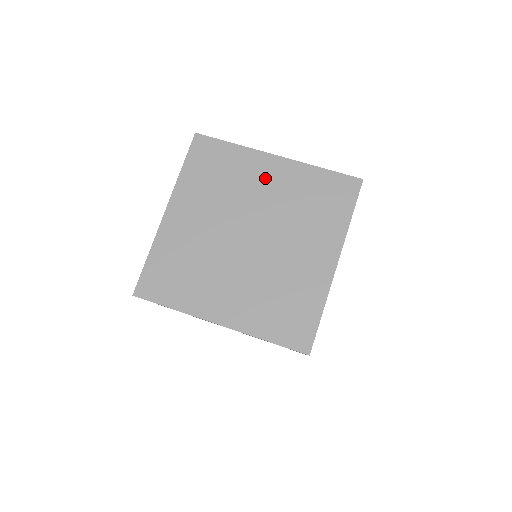
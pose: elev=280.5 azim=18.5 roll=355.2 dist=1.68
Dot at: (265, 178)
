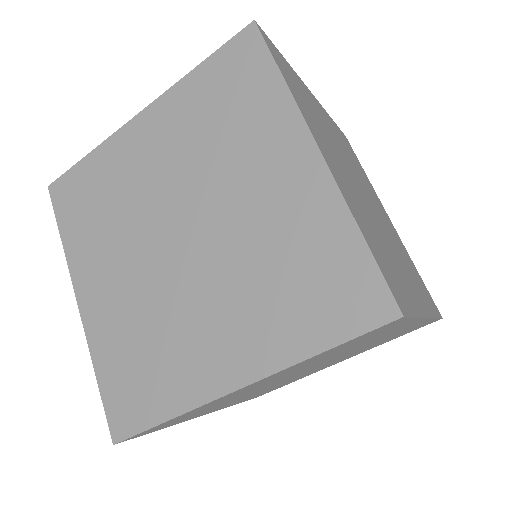
Dot at: (146, 150)
